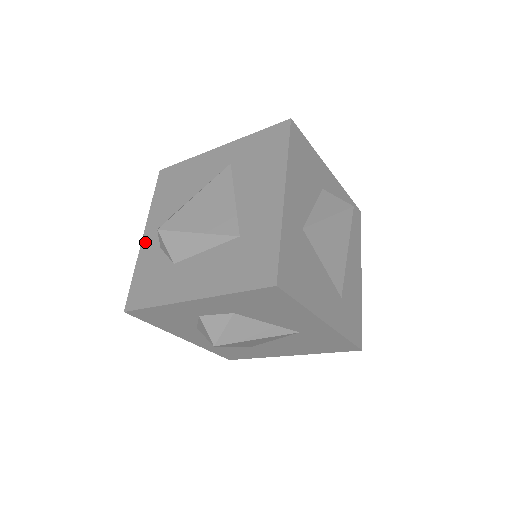
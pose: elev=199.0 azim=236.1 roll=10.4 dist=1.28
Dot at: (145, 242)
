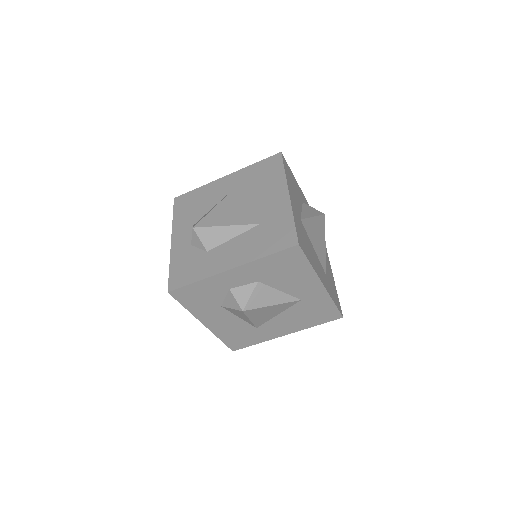
Dot at: (175, 244)
